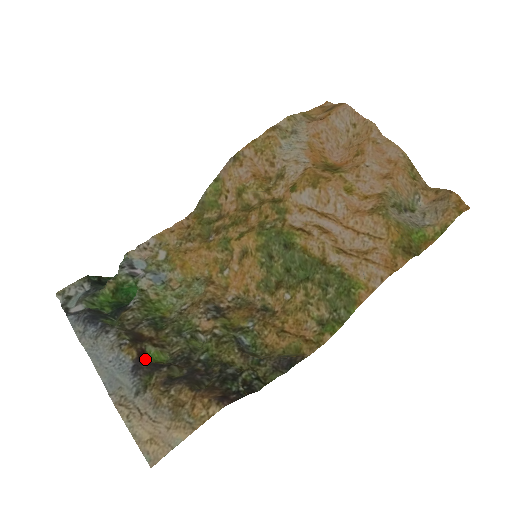
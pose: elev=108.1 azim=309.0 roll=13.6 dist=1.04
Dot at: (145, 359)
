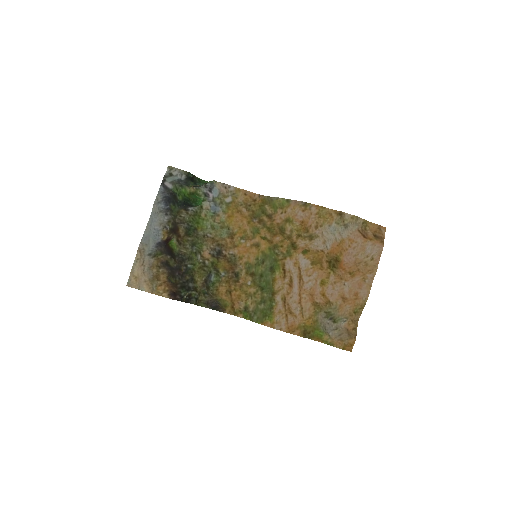
Dot at: (168, 243)
